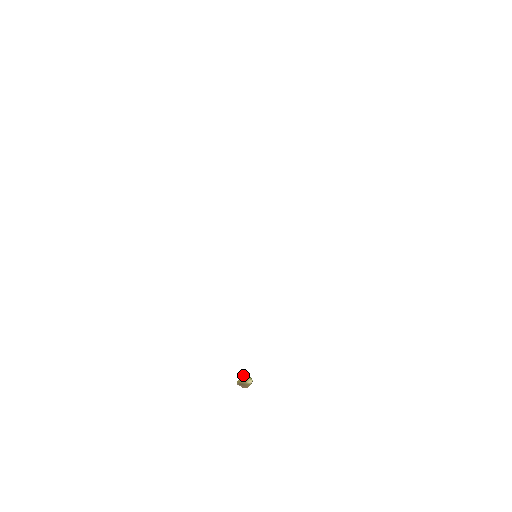
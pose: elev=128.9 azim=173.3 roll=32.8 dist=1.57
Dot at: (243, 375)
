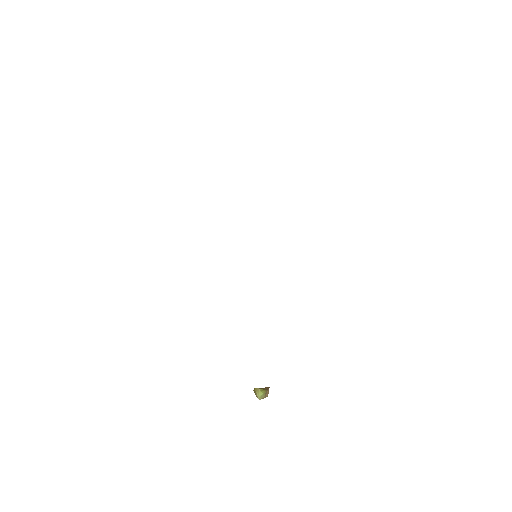
Dot at: (255, 388)
